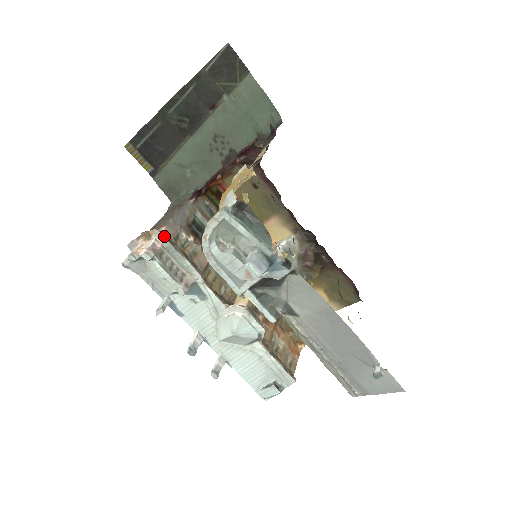
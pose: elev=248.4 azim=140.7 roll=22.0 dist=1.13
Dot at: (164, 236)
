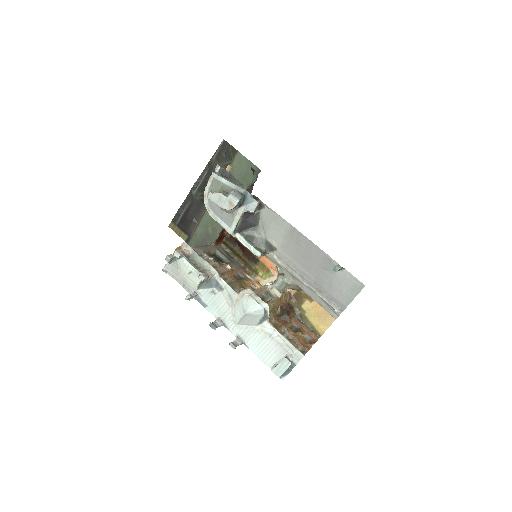
Dot at: occluded
